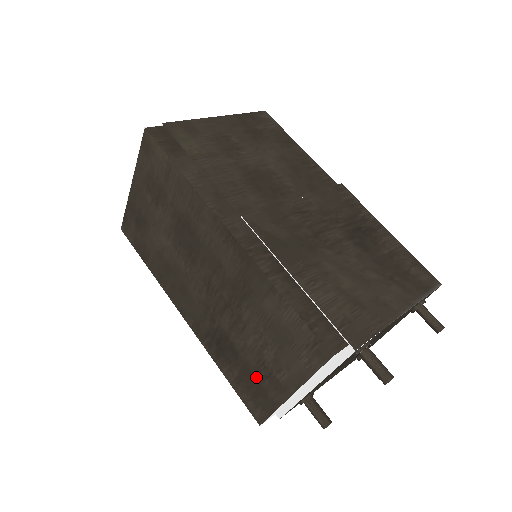
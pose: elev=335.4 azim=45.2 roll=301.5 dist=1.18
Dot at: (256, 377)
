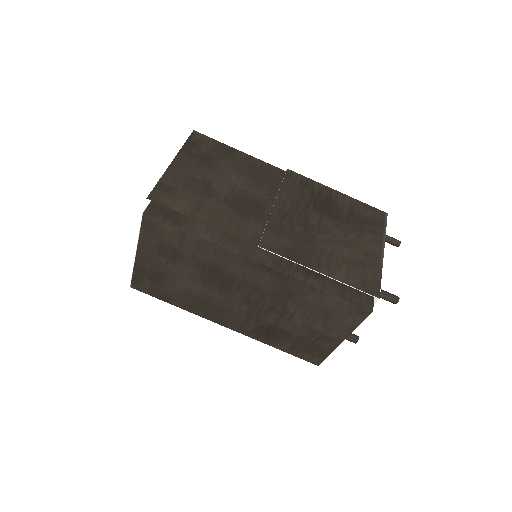
Dot at: (309, 341)
